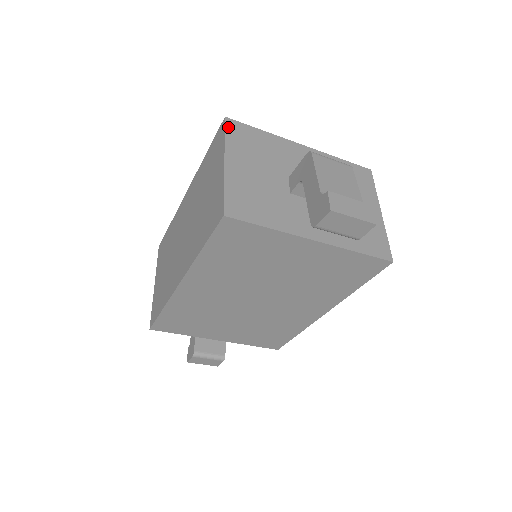
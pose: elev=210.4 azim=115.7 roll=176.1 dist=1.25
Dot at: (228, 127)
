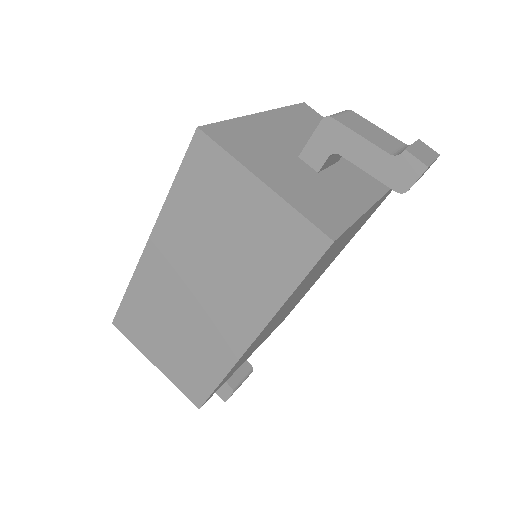
Dot at: (214, 138)
